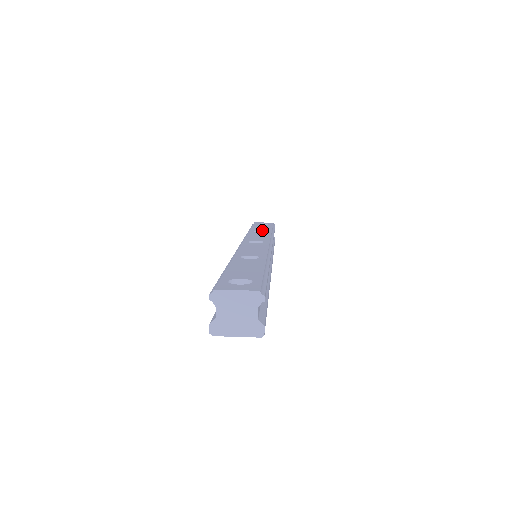
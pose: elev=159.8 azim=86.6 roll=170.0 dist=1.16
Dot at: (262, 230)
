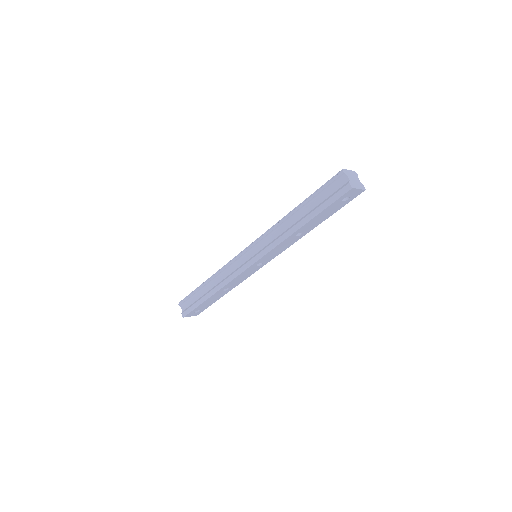
Dot at: occluded
